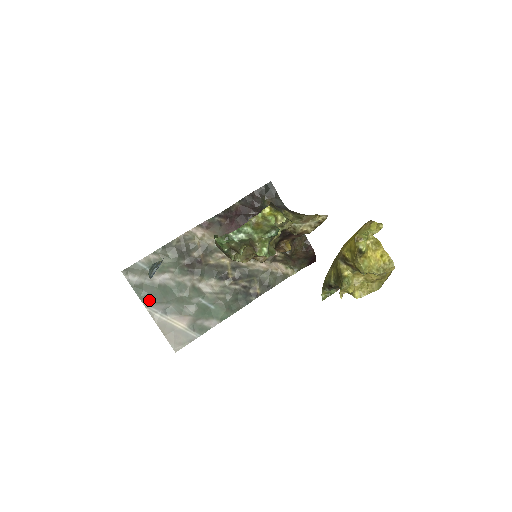
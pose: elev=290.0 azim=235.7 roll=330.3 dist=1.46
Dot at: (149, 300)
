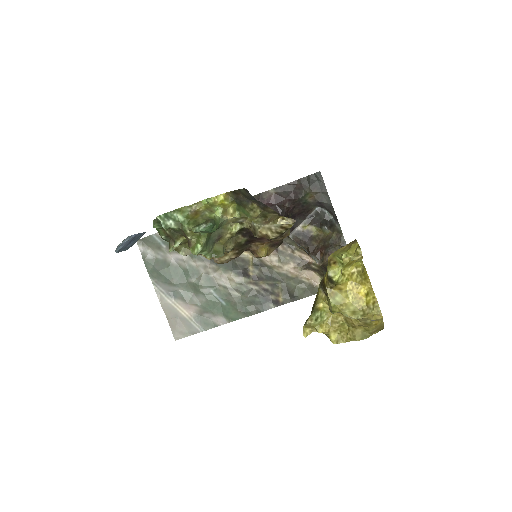
Dot at: (157, 277)
